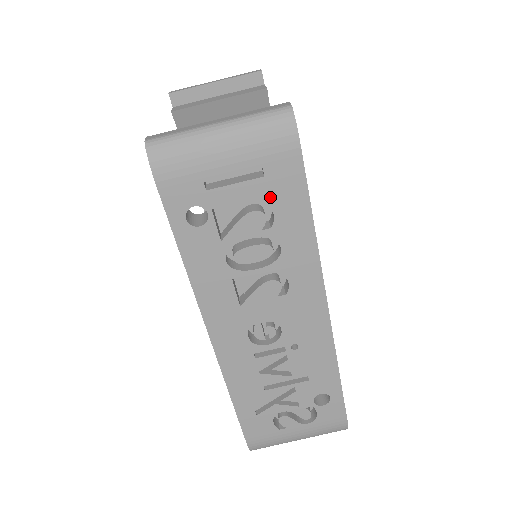
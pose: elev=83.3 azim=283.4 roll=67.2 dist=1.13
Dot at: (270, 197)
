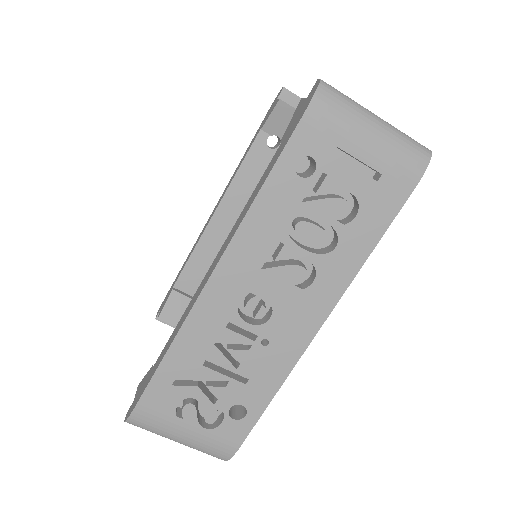
Dot at: (366, 200)
